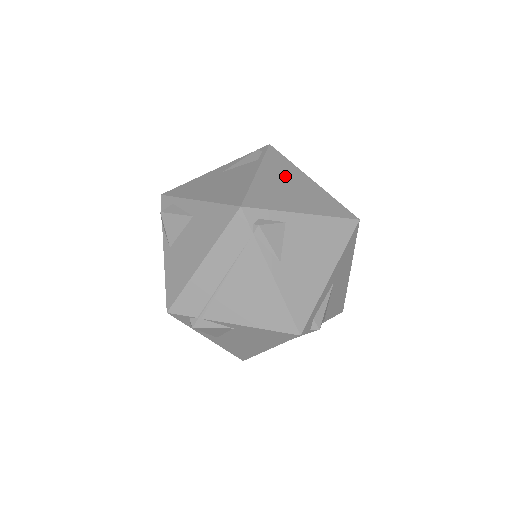
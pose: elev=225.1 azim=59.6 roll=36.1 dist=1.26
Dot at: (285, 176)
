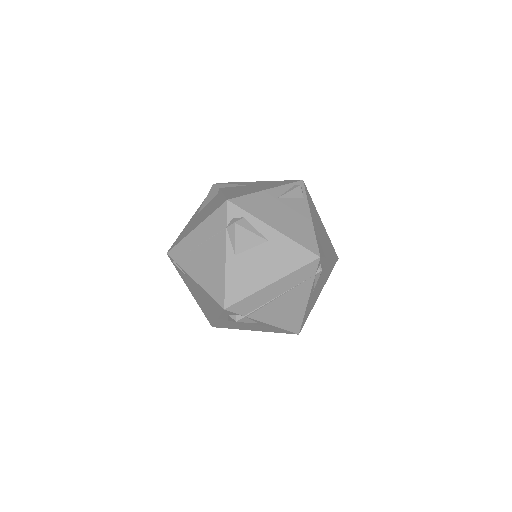
Dot at: (317, 219)
